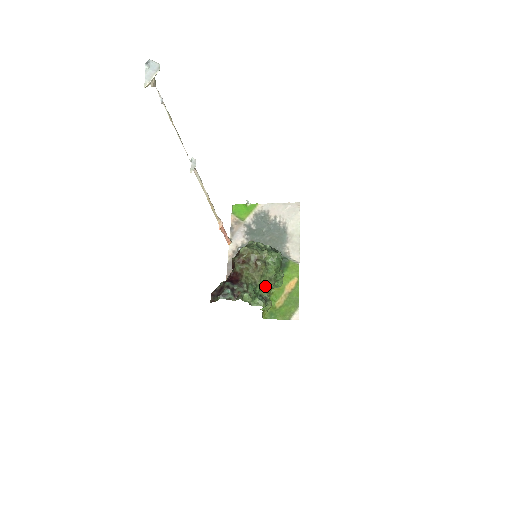
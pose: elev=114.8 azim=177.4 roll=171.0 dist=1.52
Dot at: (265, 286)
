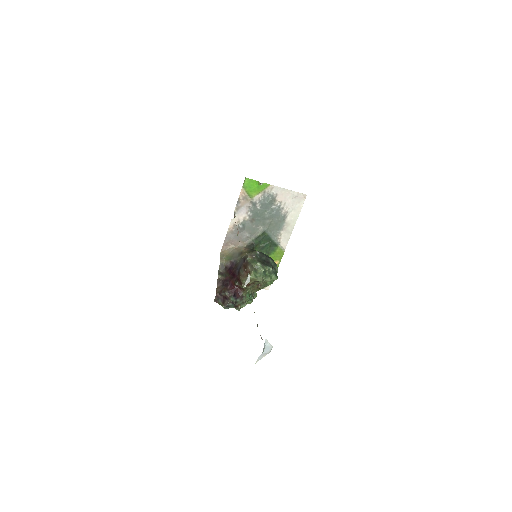
Dot at: occluded
